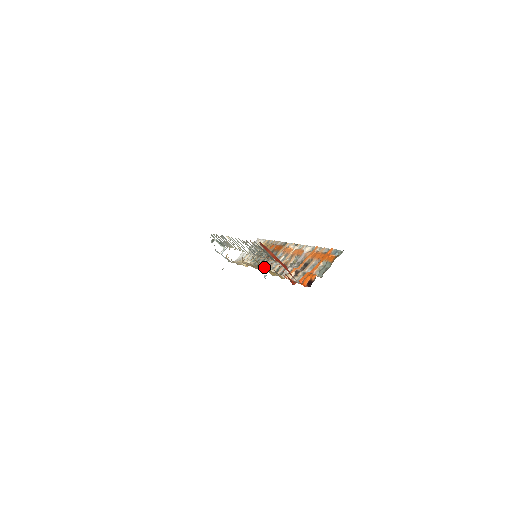
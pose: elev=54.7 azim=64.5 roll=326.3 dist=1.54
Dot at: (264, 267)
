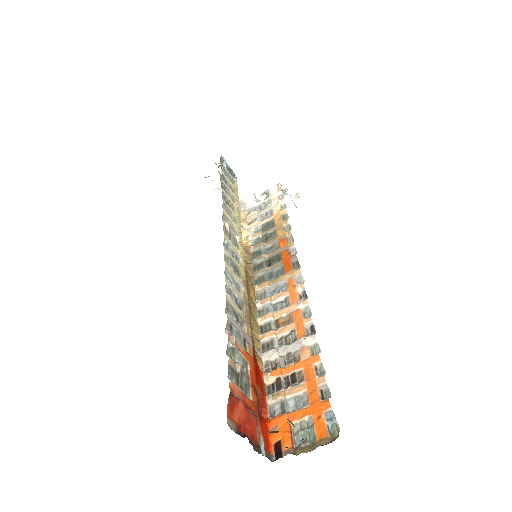
Dot at: (253, 306)
